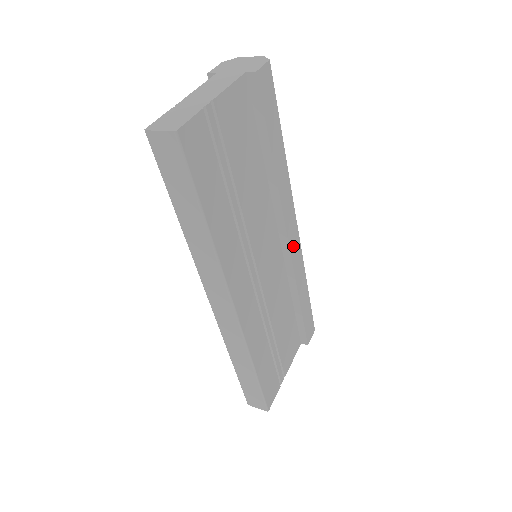
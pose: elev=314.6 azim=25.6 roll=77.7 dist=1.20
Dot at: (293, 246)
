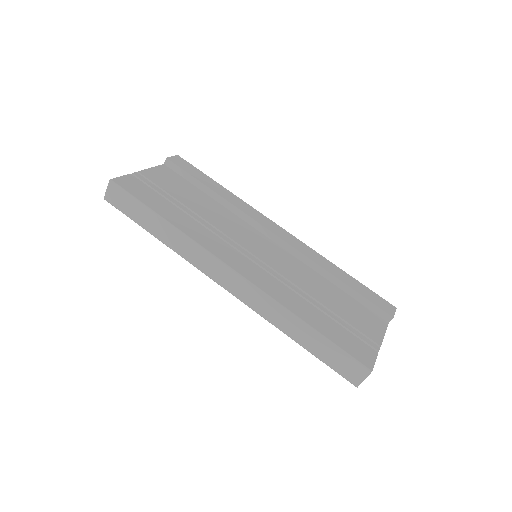
Dot at: (286, 238)
